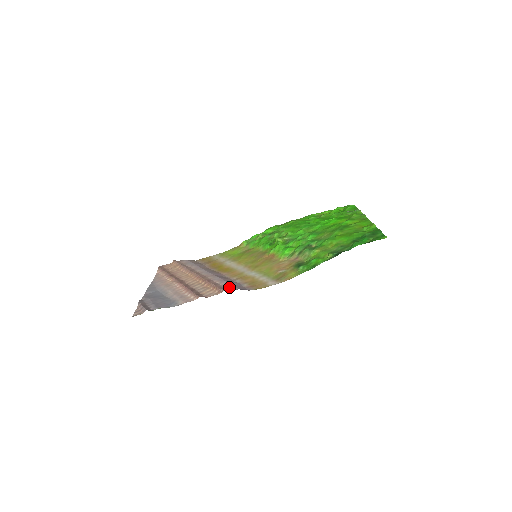
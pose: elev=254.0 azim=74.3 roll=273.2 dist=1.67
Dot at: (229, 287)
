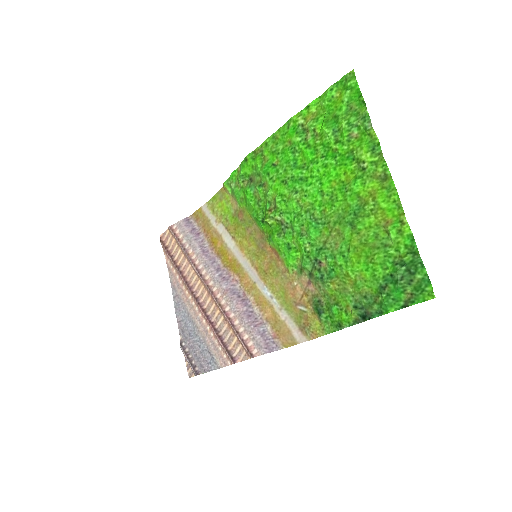
Dot at: (254, 344)
